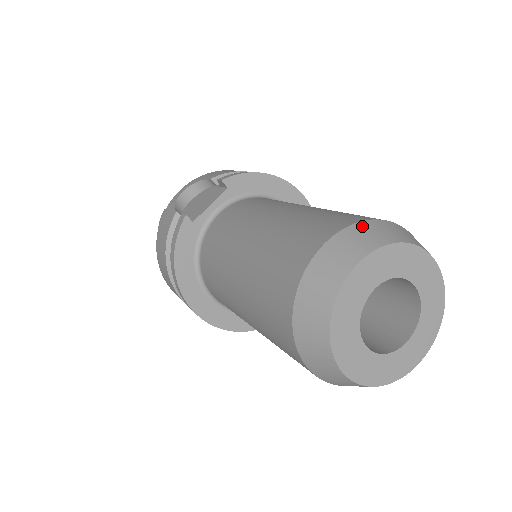
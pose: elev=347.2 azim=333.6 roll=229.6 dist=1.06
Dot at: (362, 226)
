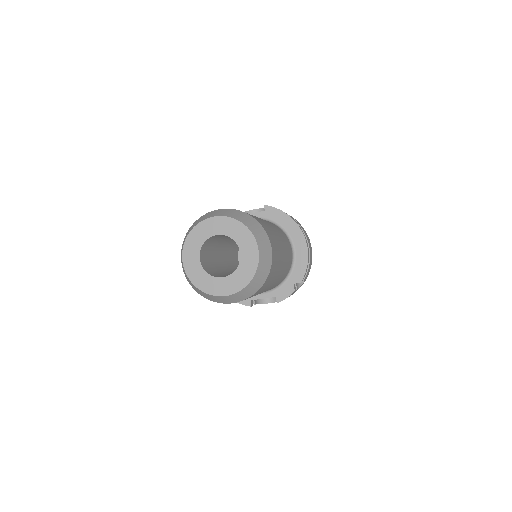
Dot at: (240, 212)
